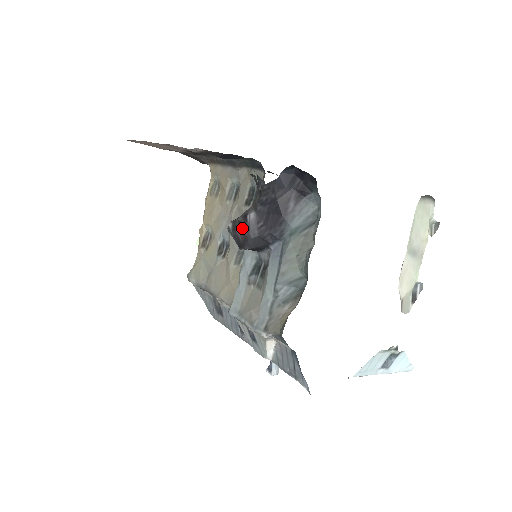
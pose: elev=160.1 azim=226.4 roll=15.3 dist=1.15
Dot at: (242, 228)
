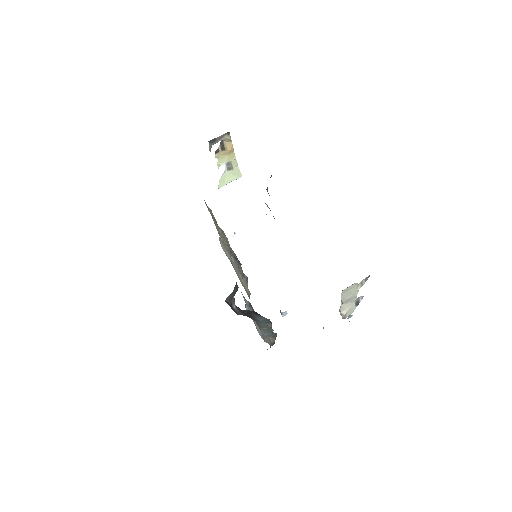
Dot at: (232, 308)
